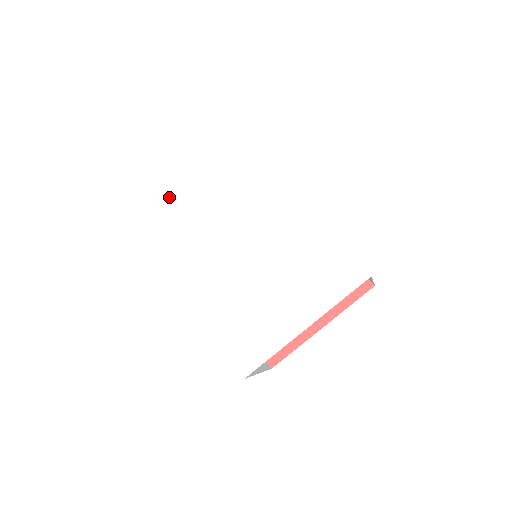
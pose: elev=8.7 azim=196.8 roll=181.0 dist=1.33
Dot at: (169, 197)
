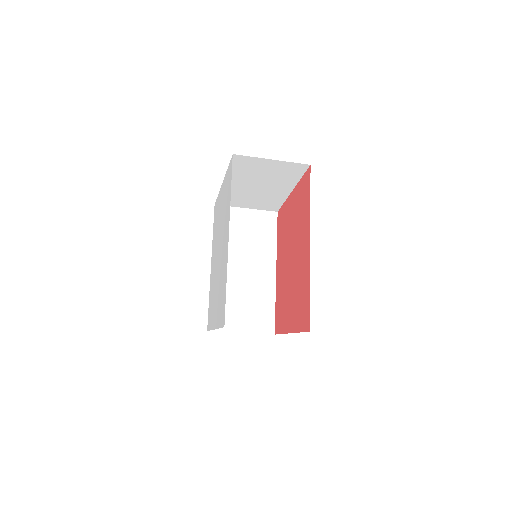
Dot at: (220, 191)
